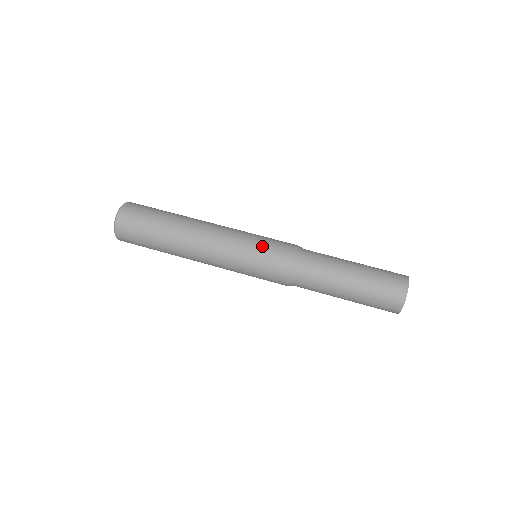
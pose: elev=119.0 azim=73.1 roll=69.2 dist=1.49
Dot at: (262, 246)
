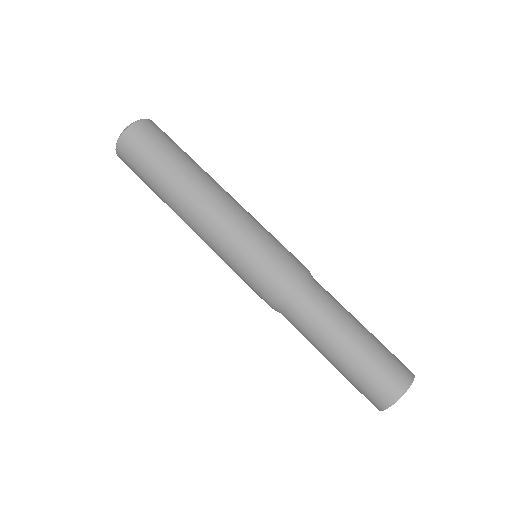
Dot at: (277, 242)
